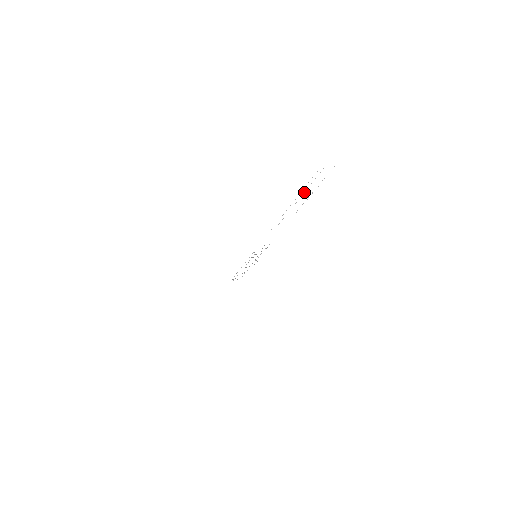
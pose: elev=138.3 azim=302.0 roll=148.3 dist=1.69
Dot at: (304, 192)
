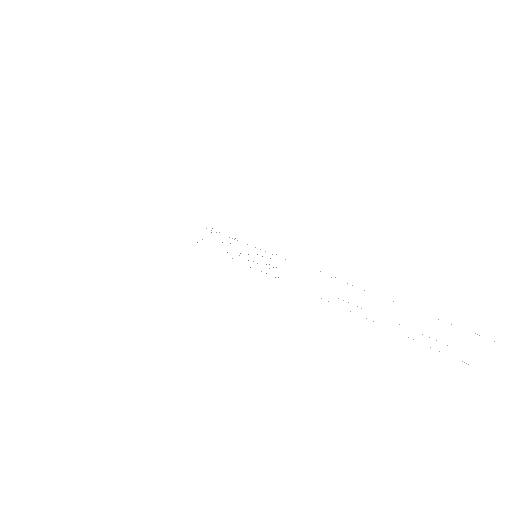
Dot at: occluded
